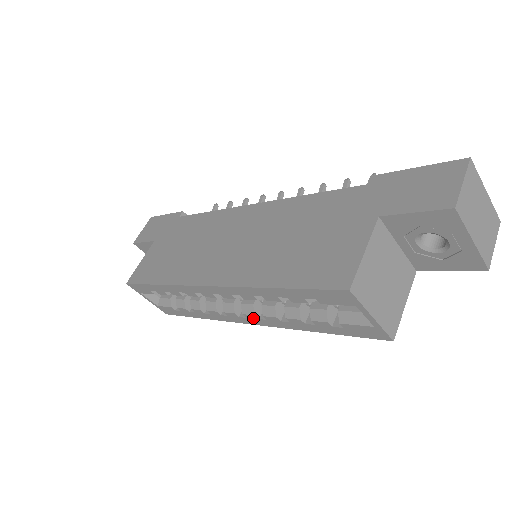
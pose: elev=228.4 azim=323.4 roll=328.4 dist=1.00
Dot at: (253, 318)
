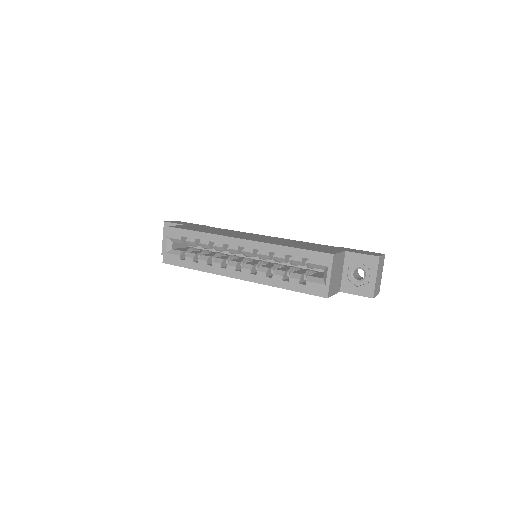
Dot at: (246, 272)
